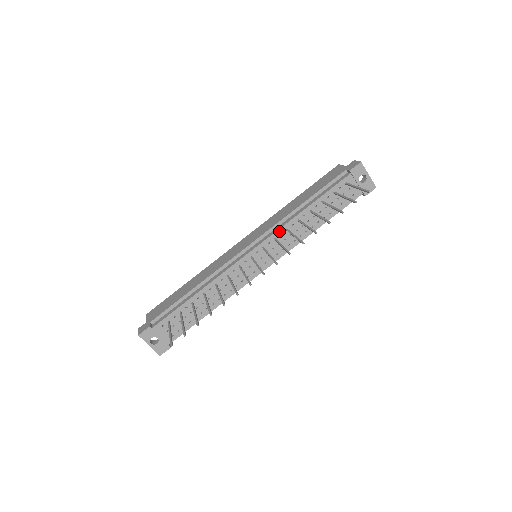
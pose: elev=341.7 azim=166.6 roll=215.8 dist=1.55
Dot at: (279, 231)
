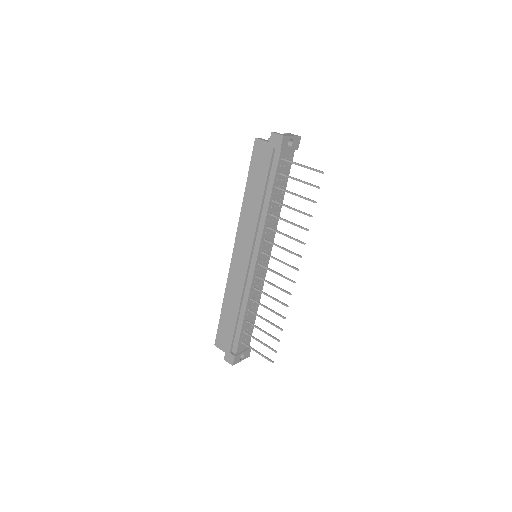
Dot at: (263, 233)
